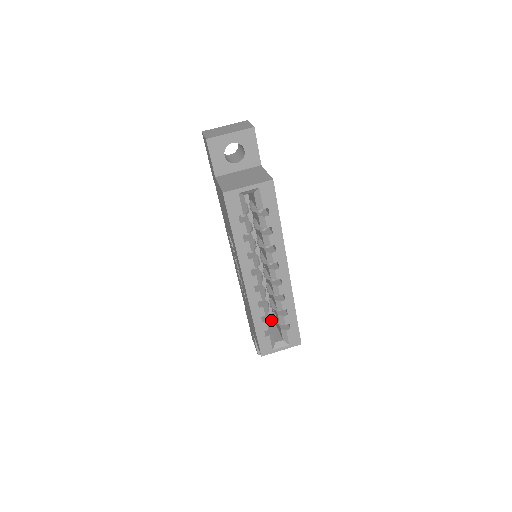
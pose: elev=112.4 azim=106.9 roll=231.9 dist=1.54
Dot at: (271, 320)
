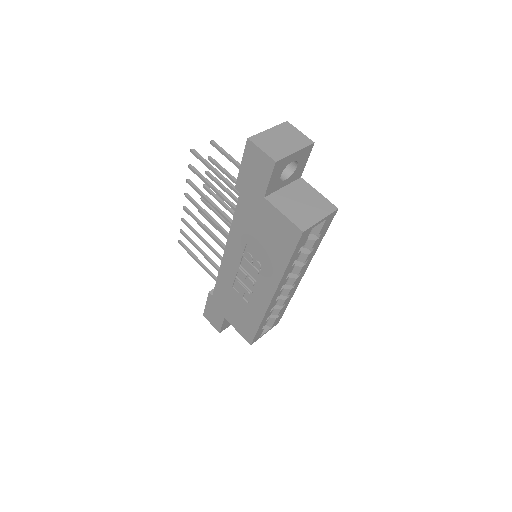
Dot at: occluded
